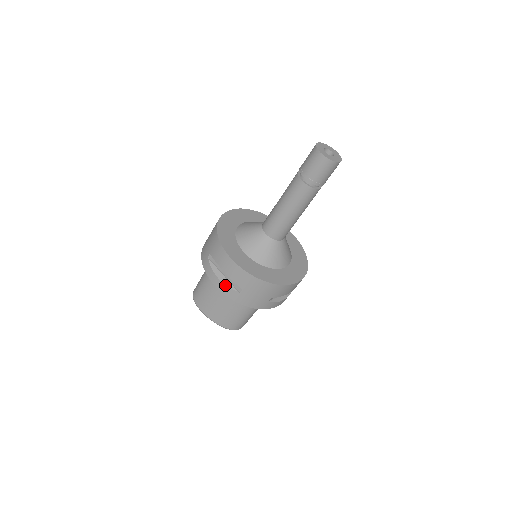
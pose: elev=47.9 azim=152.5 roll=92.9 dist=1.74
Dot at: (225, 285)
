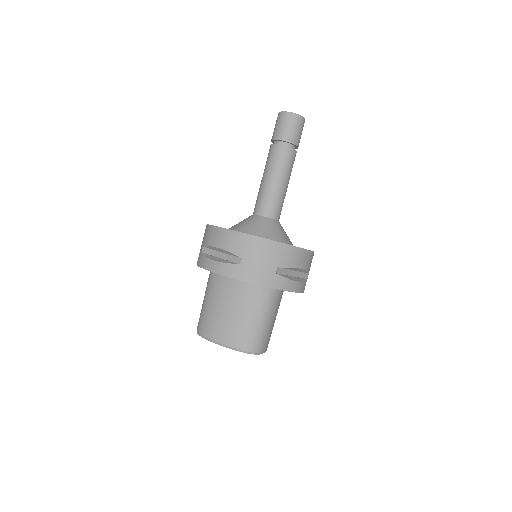
Dot at: (223, 263)
